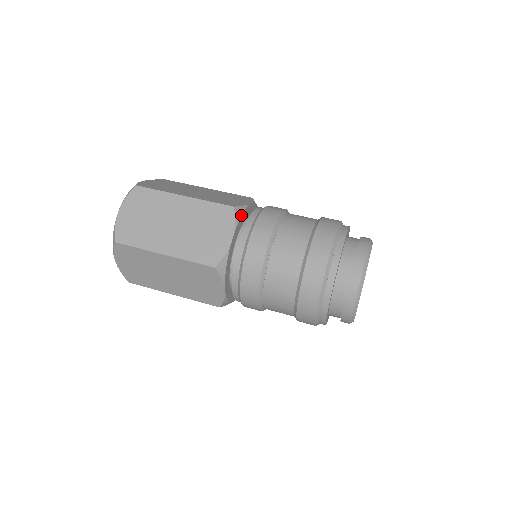
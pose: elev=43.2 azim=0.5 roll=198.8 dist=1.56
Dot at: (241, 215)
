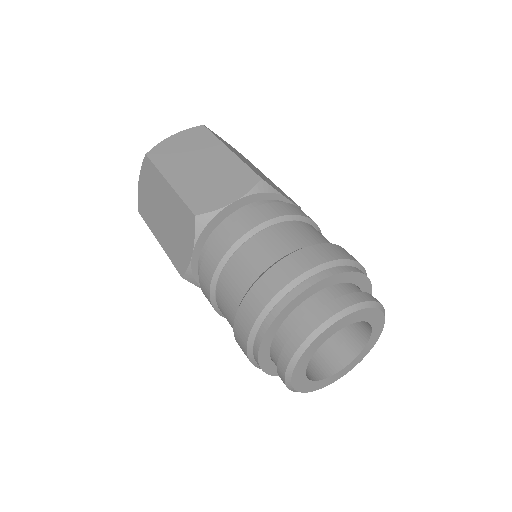
Dot at: (263, 192)
